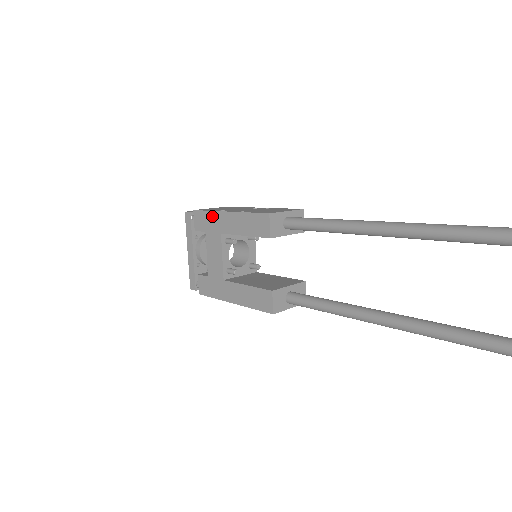
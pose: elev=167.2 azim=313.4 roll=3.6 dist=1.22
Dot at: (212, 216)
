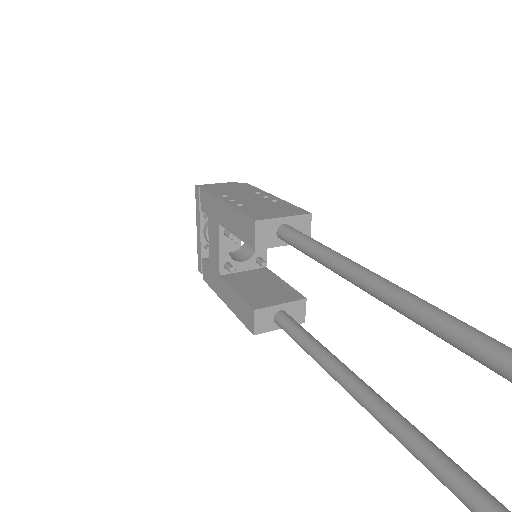
Dot at: (213, 201)
